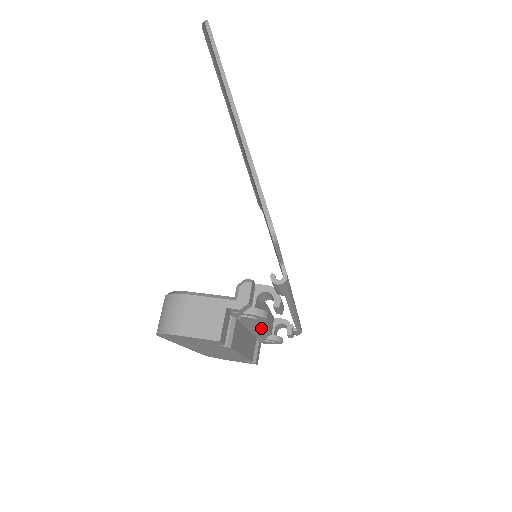
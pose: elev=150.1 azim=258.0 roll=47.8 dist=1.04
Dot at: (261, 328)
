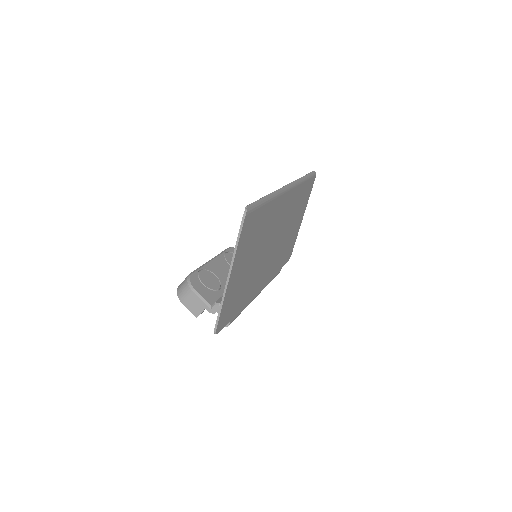
Dot at: occluded
